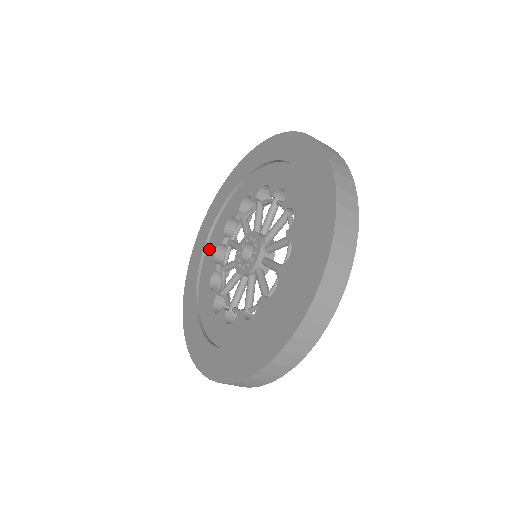
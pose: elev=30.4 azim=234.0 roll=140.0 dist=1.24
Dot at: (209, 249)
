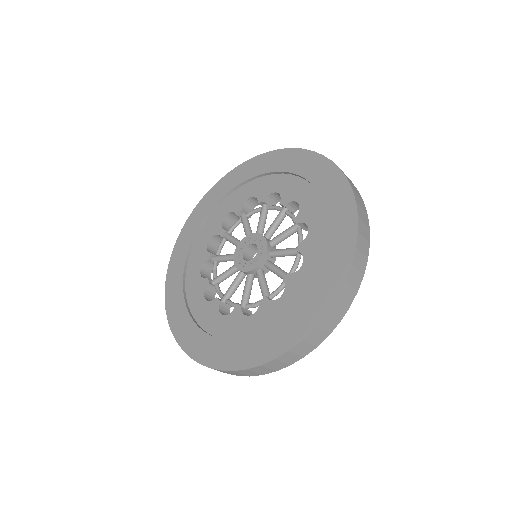
Dot at: (190, 271)
